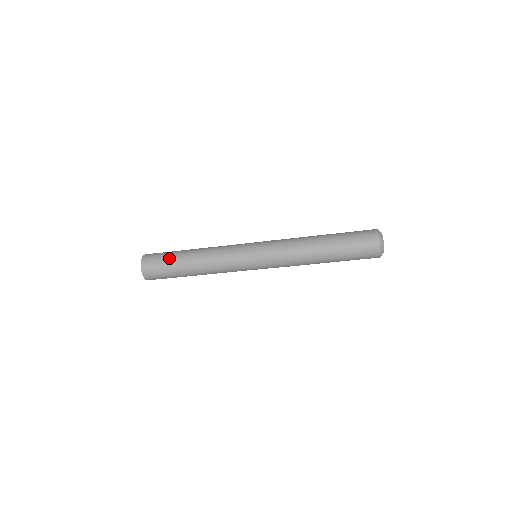
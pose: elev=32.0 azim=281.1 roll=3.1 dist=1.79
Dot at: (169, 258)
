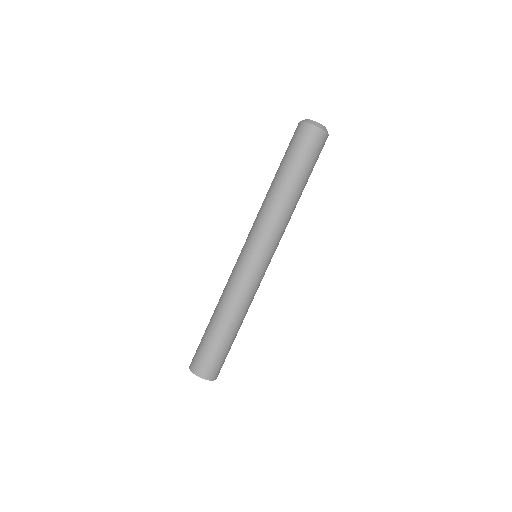
Dot at: (207, 343)
